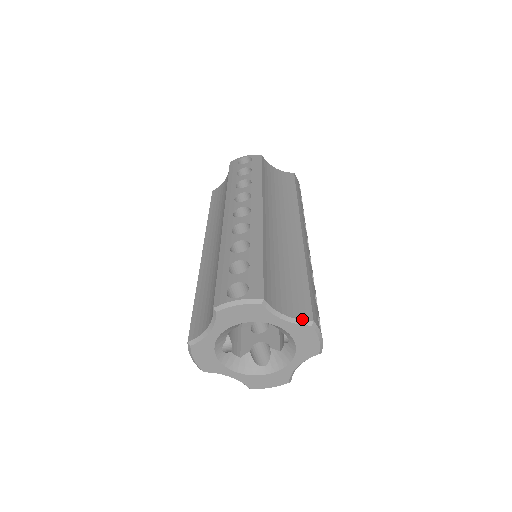
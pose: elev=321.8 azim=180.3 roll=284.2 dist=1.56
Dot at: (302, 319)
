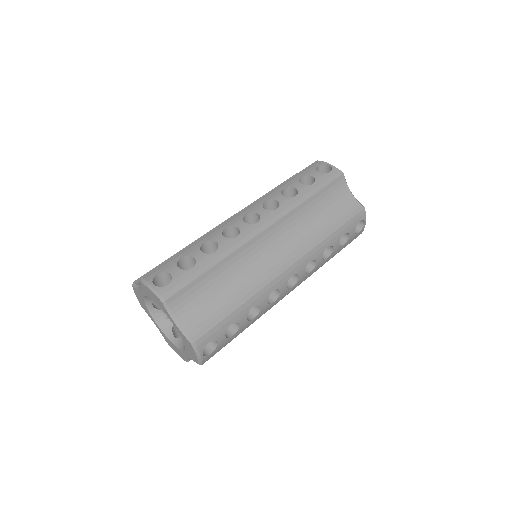
Dot at: (189, 334)
